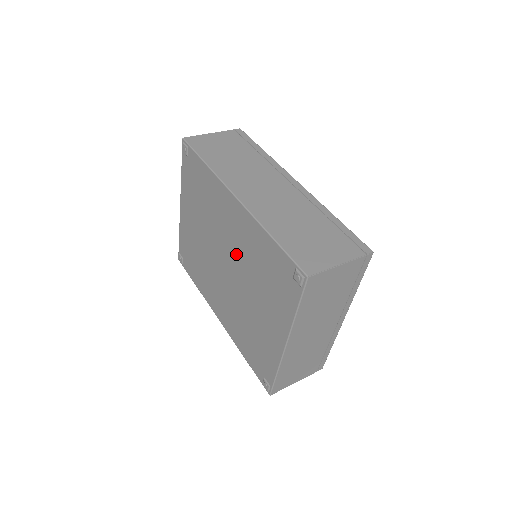
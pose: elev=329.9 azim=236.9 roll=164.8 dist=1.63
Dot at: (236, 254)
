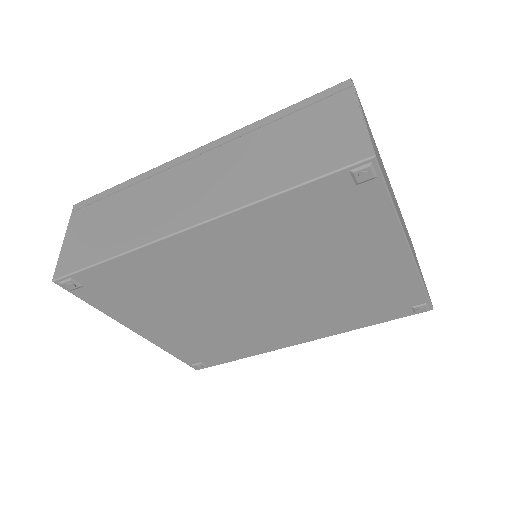
Dot at: (258, 271)
